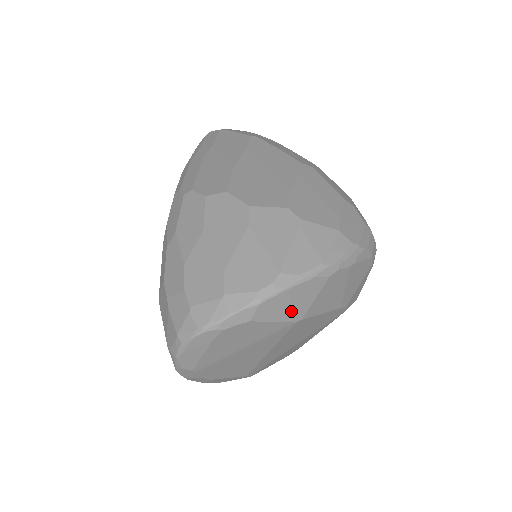
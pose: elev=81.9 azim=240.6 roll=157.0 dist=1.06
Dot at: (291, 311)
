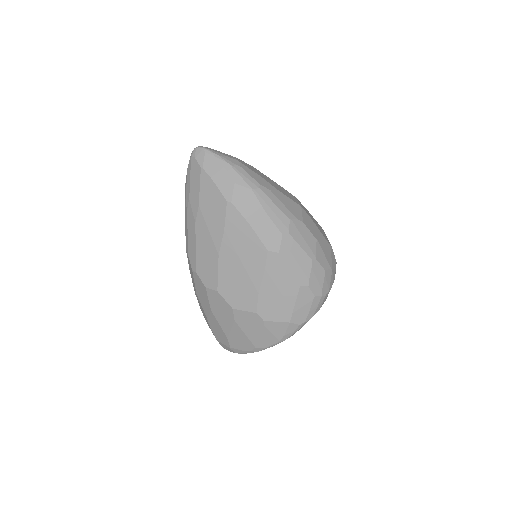
Dot at: occluded
